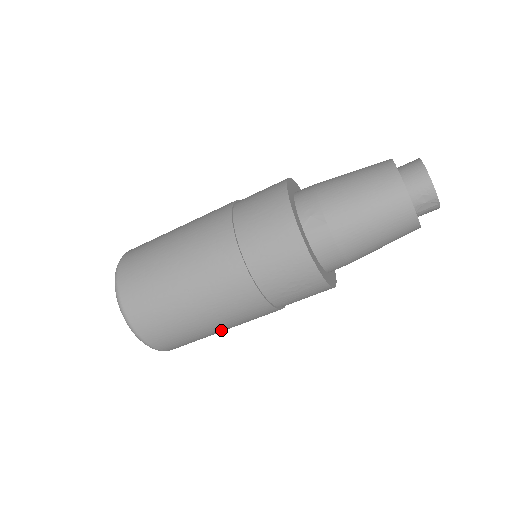
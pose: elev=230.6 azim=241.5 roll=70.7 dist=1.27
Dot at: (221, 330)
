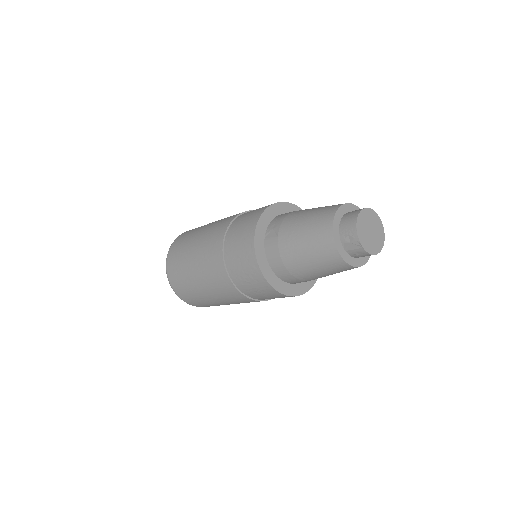
Dot at: (215, 300)
